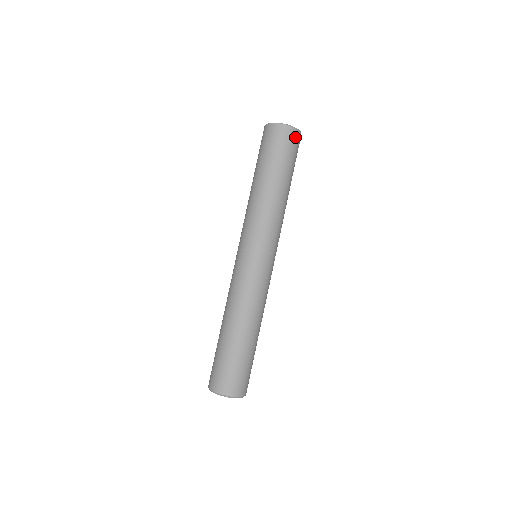
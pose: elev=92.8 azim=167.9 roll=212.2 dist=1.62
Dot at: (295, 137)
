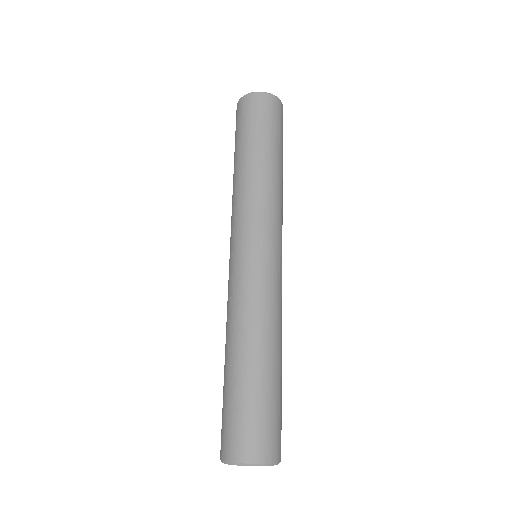
Dot at: (268, 102)
